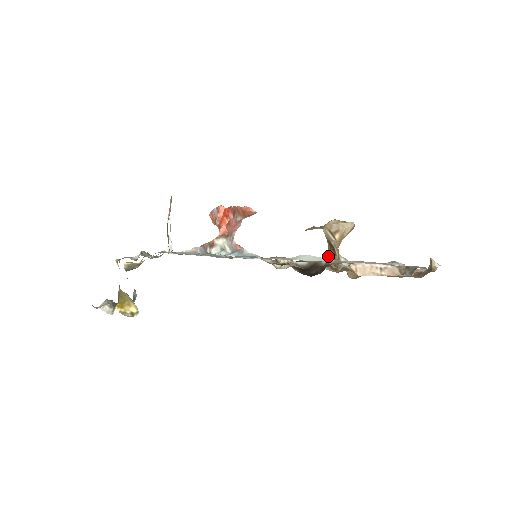
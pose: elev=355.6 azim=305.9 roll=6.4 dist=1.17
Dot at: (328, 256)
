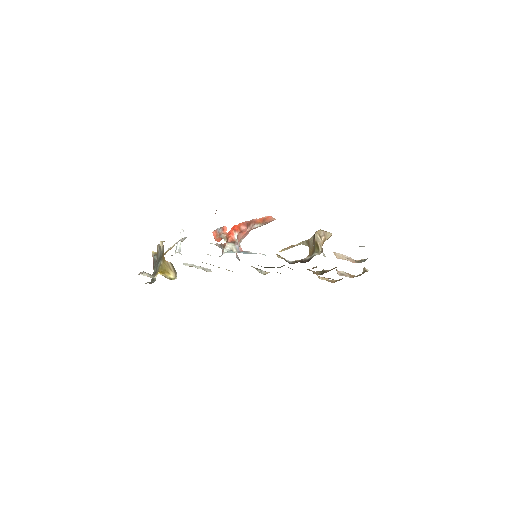
Dot at: (311, 255)
